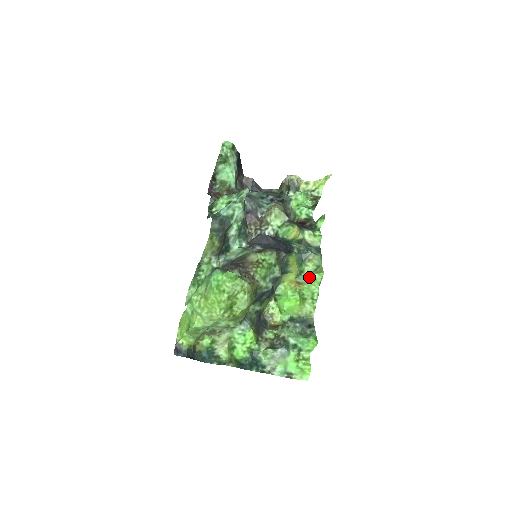
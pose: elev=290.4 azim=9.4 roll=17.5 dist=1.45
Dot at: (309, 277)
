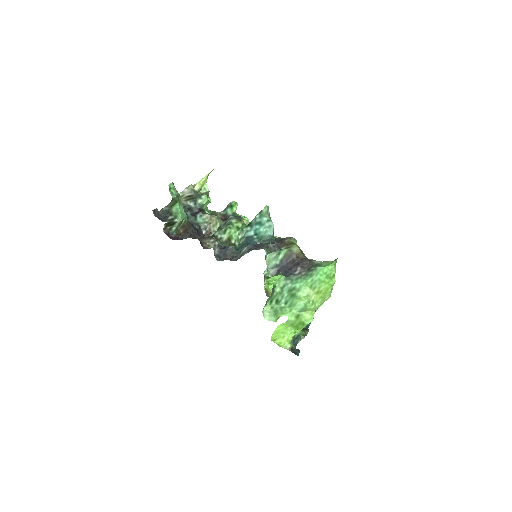
Dot at: occluded
